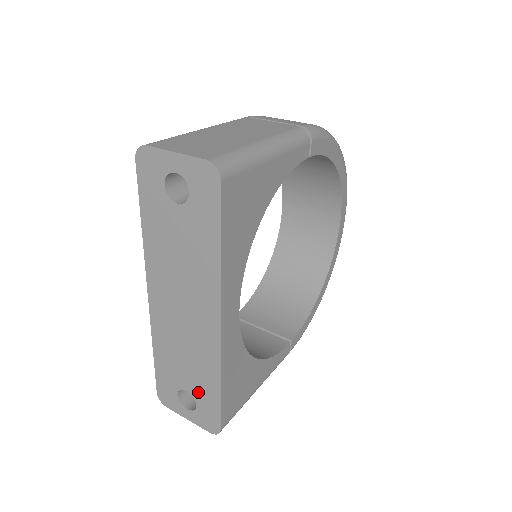
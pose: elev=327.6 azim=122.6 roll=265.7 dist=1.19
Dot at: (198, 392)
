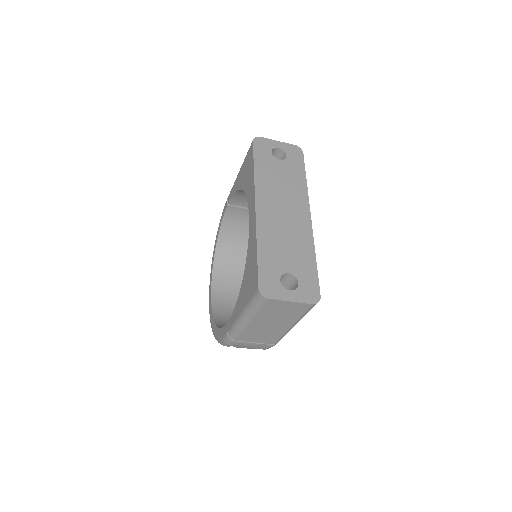
Dot at: (299, 269)
